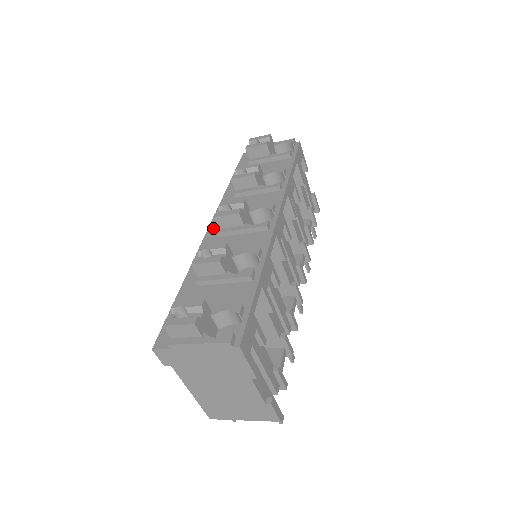
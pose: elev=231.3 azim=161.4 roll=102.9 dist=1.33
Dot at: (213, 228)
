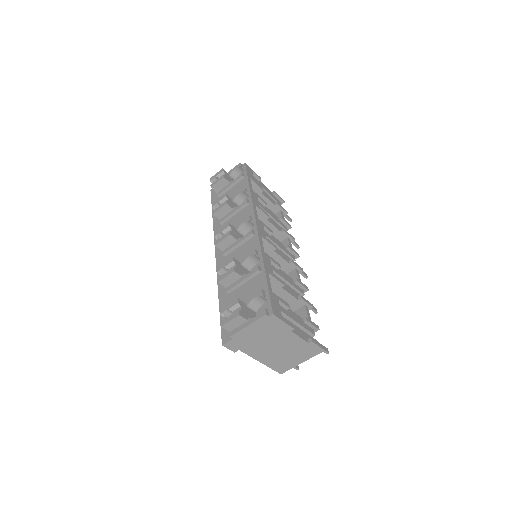
Dot at: (218, 253)
